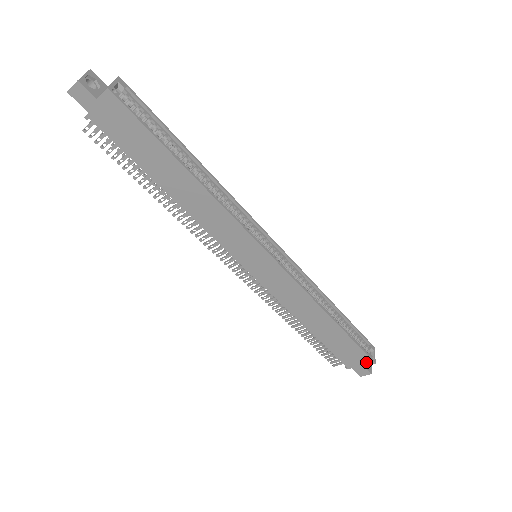
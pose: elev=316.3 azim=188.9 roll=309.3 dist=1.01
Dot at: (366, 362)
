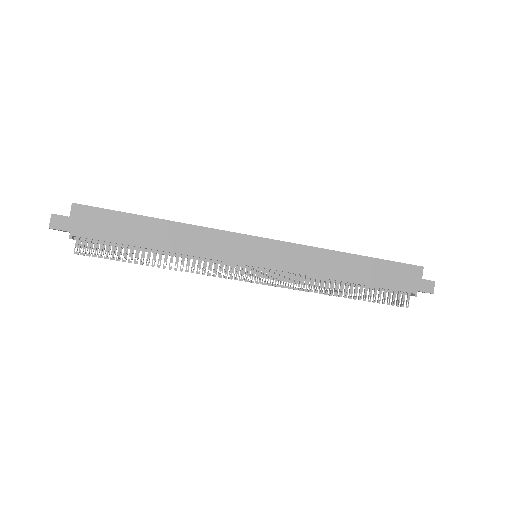
Dot at: (417, 273)
